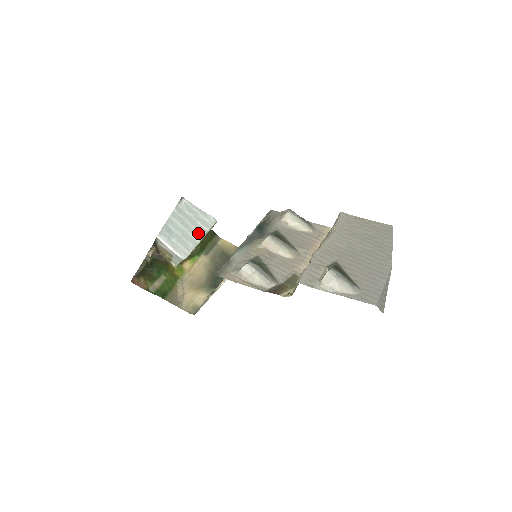
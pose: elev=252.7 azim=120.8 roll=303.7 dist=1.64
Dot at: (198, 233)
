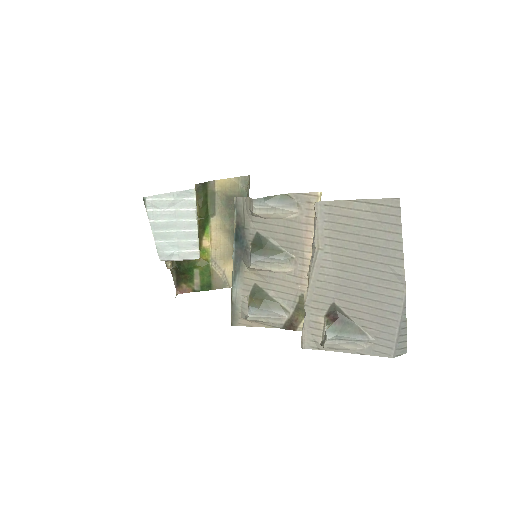
Dot at: (189, 222)
